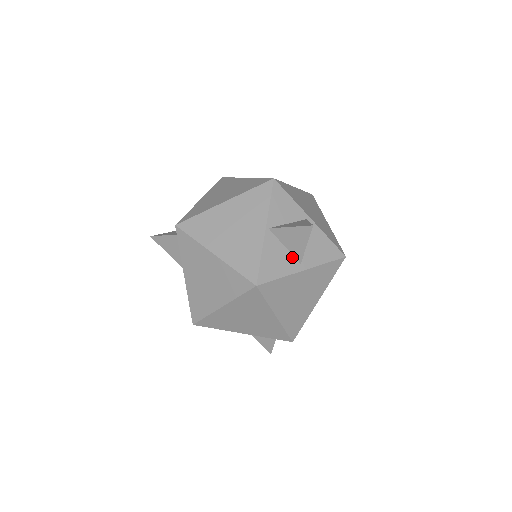
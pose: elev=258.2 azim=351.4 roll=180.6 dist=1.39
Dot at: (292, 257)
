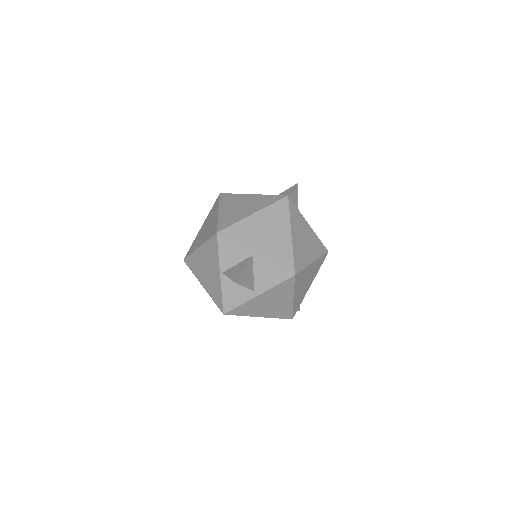
Dot at: (246, 288)
